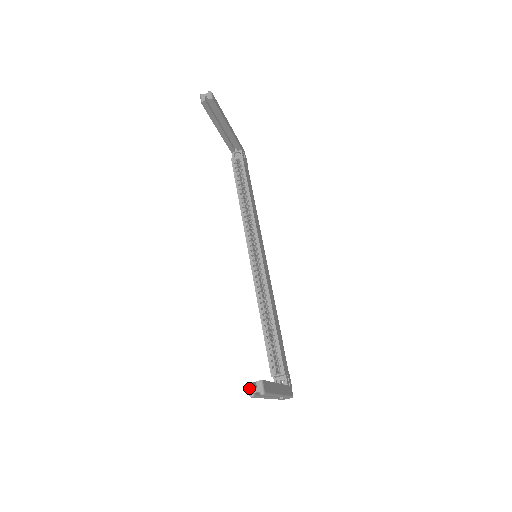
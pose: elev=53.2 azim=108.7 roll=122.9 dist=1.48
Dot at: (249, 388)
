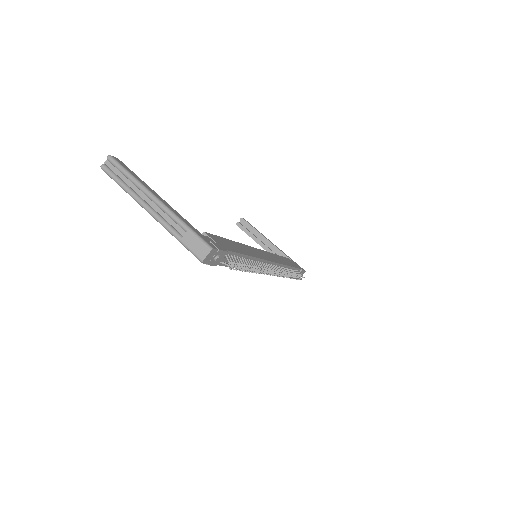
Dot at: occluded
